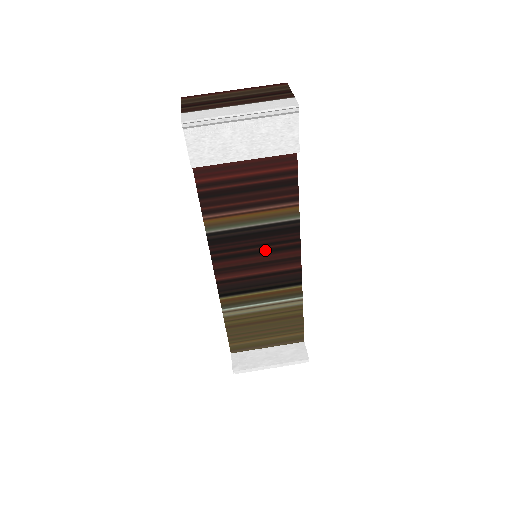
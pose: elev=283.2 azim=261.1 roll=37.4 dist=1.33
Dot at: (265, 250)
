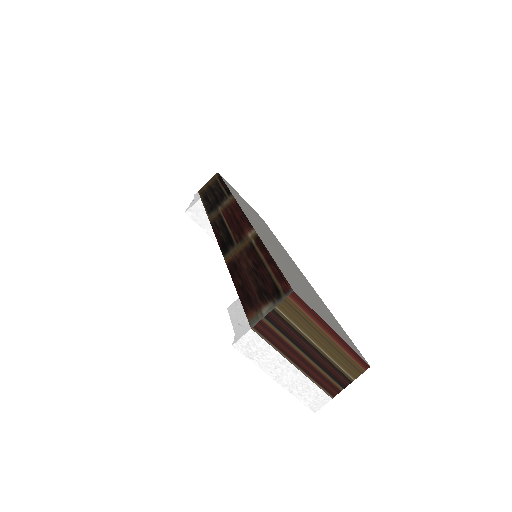
Dot at: occluded
